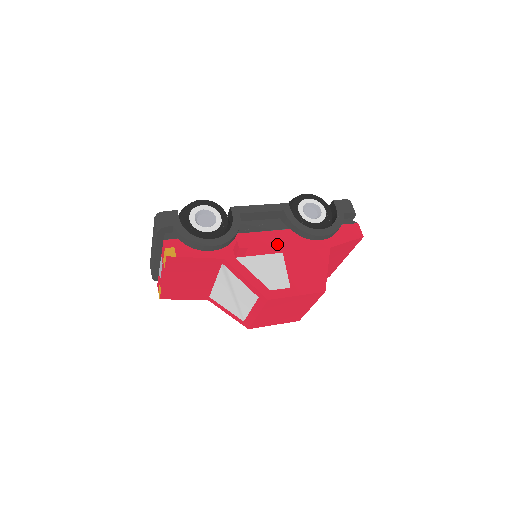
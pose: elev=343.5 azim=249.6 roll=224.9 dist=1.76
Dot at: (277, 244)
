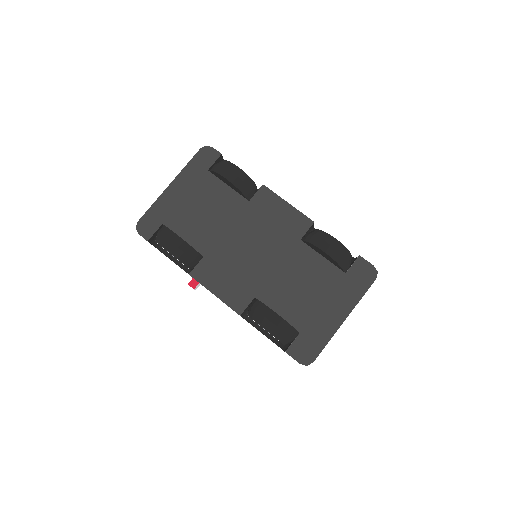
Dot at: occluded
